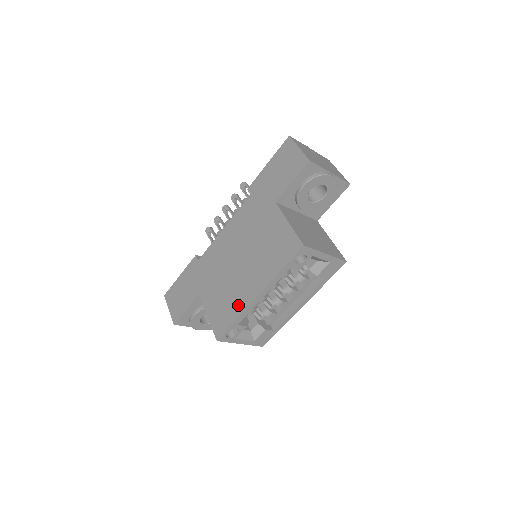
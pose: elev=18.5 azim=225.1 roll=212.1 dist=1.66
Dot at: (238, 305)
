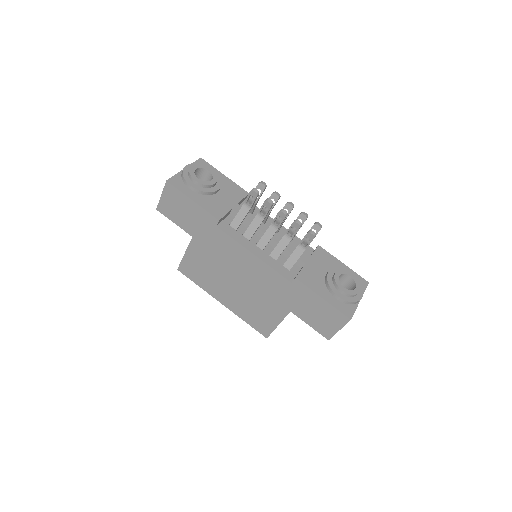
Dot at: (208, 287)
